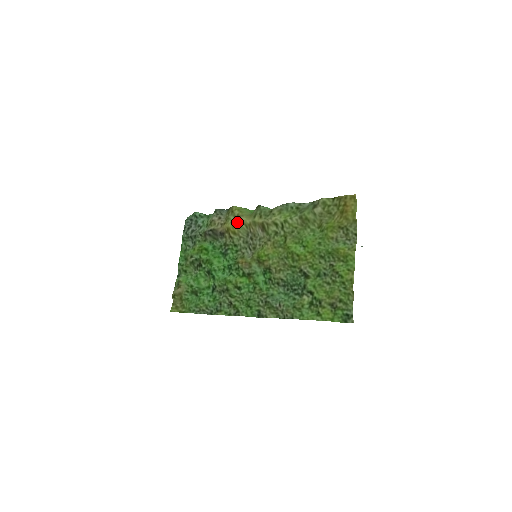
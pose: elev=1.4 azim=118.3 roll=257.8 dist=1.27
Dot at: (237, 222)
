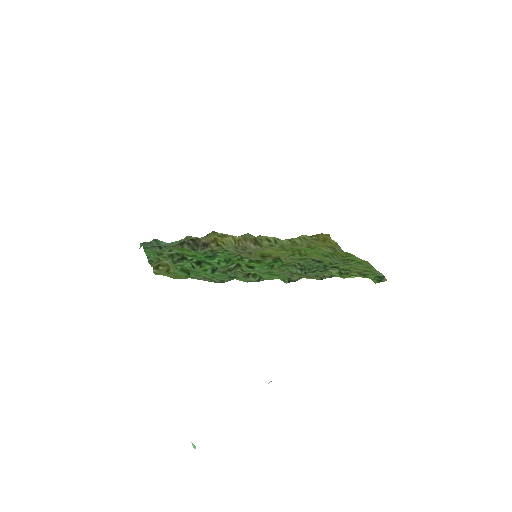
Dot at: (224, 237)
